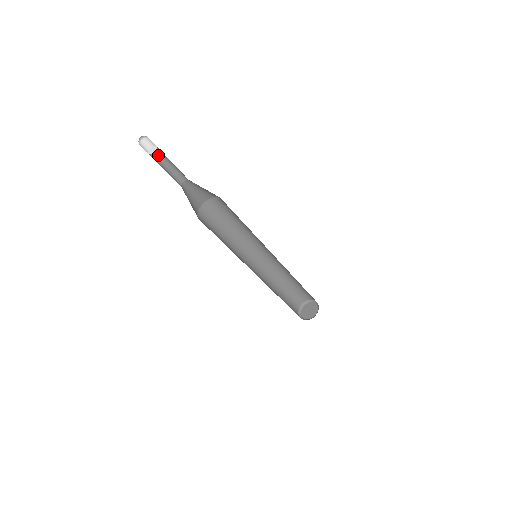
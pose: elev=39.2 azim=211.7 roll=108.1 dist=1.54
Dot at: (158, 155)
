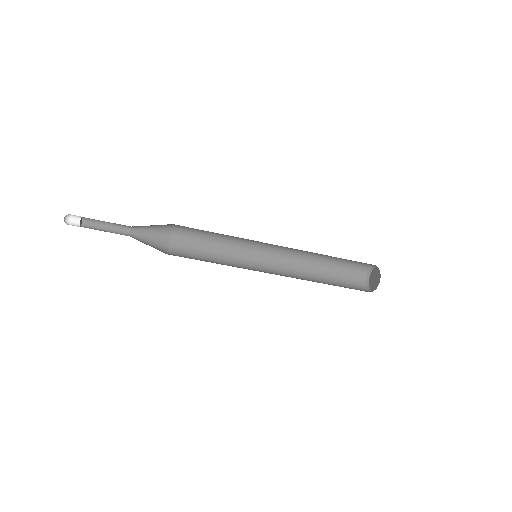
Dot at: (92, 220)
